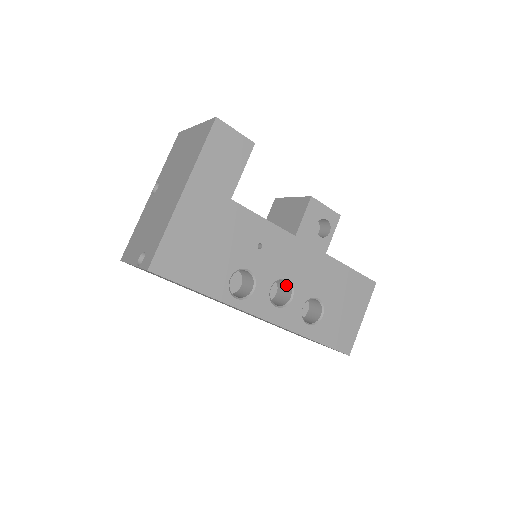
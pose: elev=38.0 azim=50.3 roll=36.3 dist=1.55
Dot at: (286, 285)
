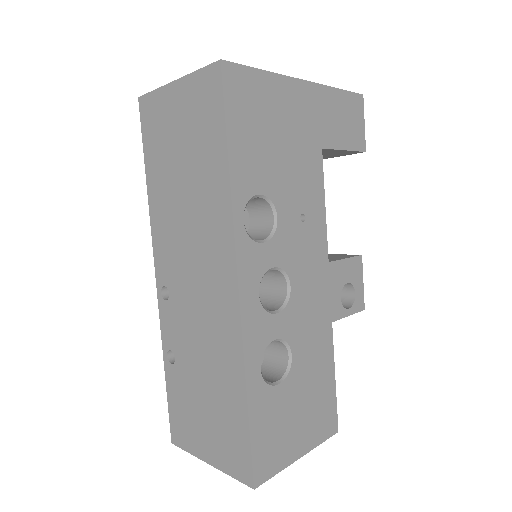
Dot at: (277, 298)
